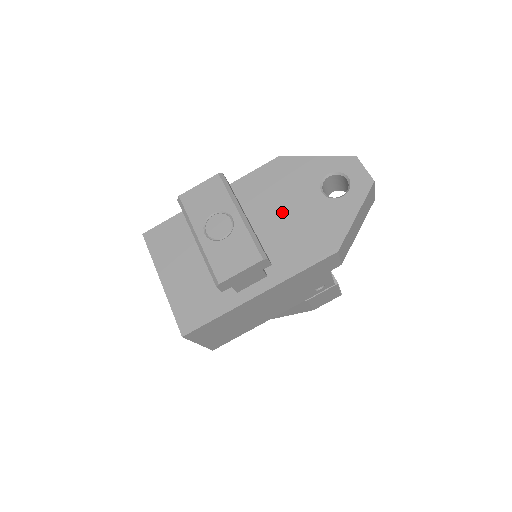
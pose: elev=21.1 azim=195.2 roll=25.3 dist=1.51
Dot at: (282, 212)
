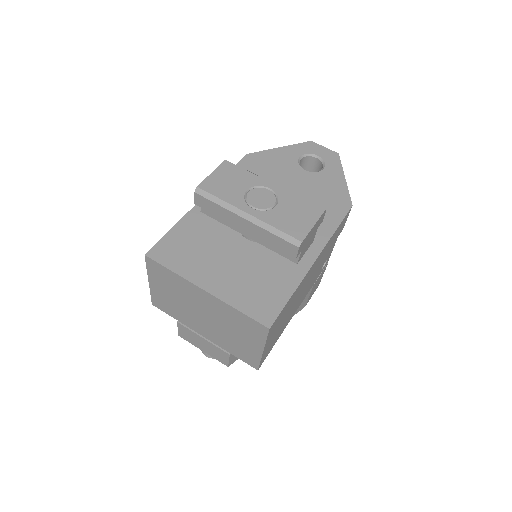
Dot at: occluded
